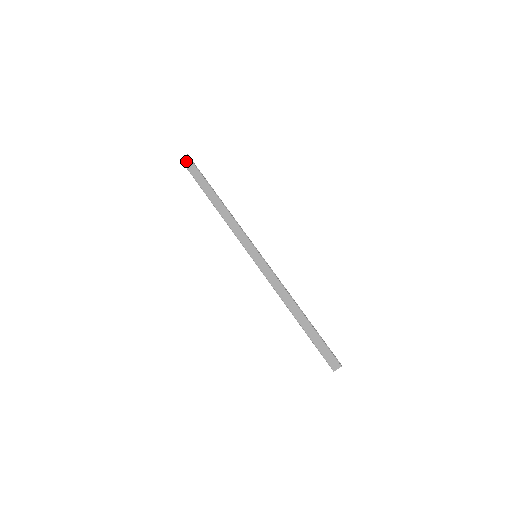
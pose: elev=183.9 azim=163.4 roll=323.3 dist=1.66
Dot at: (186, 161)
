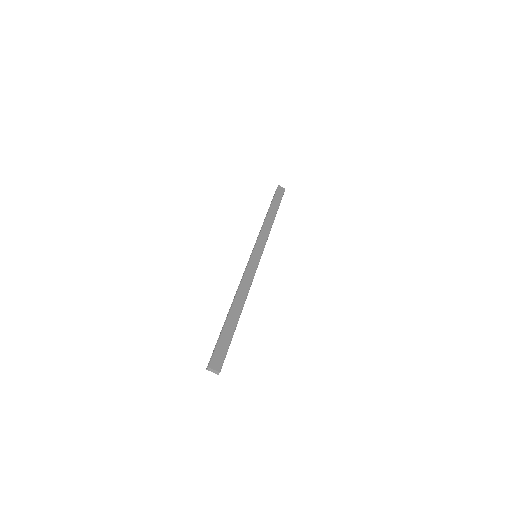
Dot at: (281, 189)
